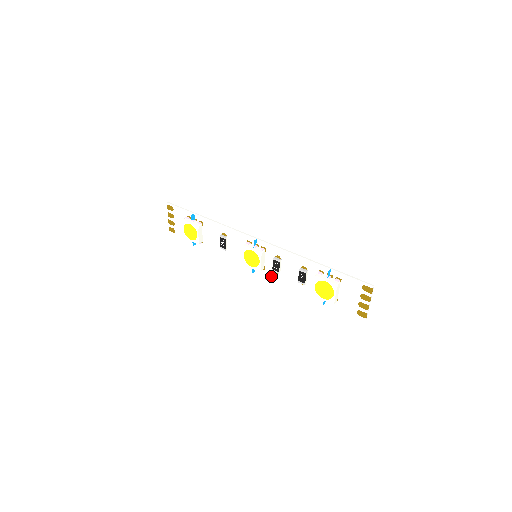
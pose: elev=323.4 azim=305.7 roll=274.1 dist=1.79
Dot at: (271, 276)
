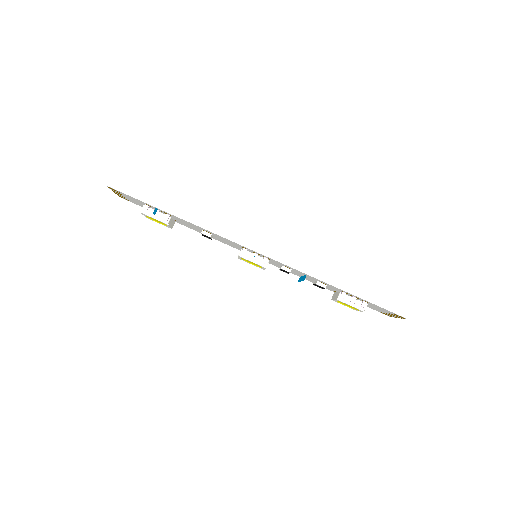
Dot at: (277, 266)
